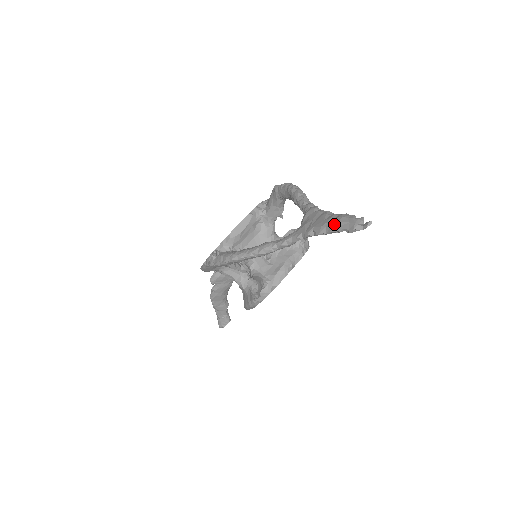
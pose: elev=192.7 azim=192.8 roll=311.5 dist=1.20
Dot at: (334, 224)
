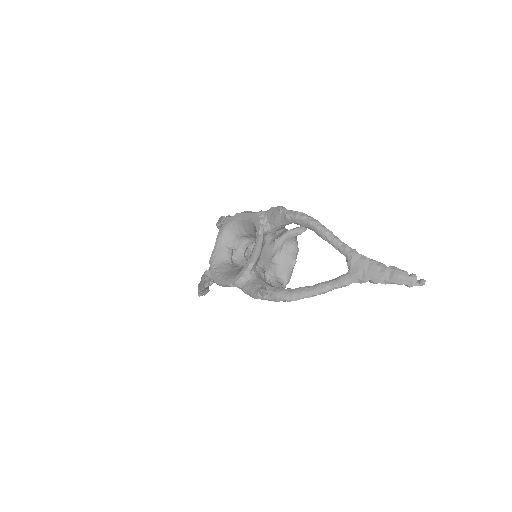
Dot at: (393, 280)
